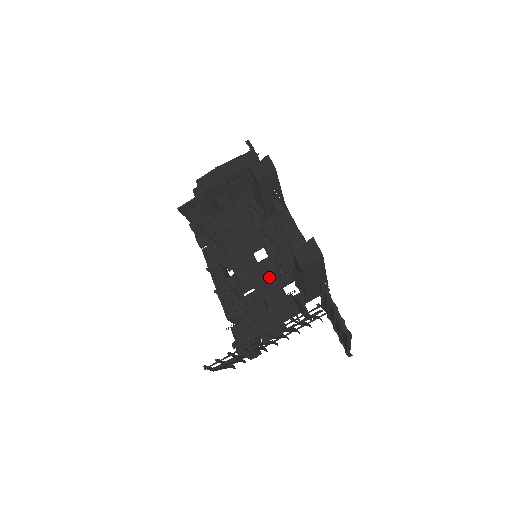
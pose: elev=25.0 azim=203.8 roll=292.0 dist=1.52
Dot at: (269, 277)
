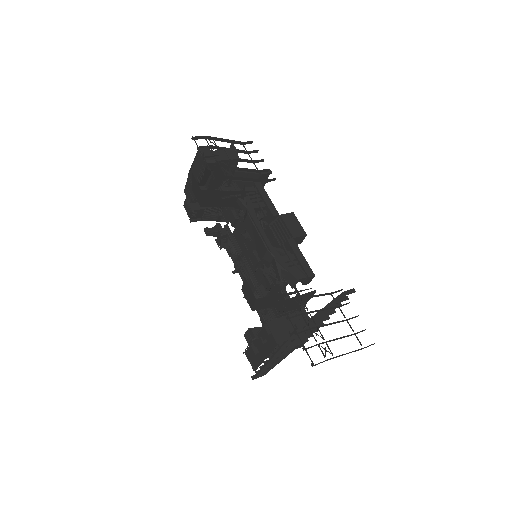
Dot at: occluded
